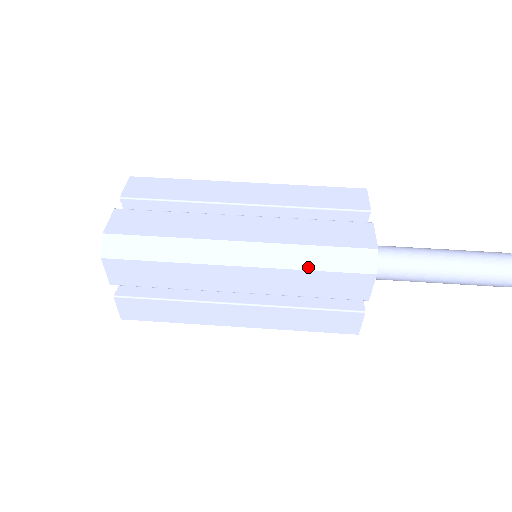
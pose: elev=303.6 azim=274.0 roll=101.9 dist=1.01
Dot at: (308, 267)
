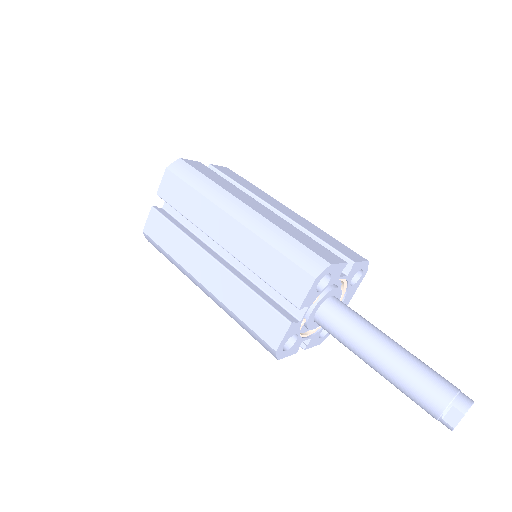
Dot at: (273, 244)
